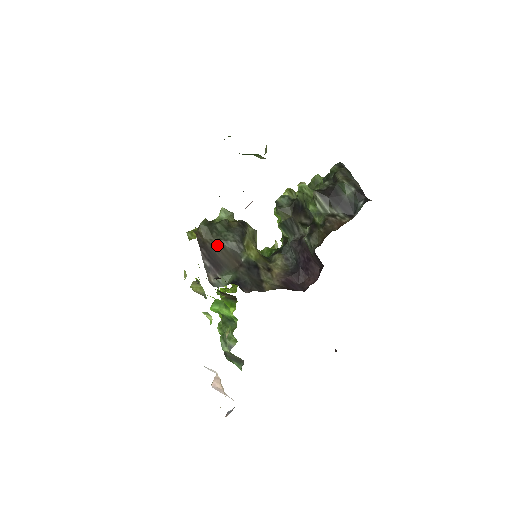
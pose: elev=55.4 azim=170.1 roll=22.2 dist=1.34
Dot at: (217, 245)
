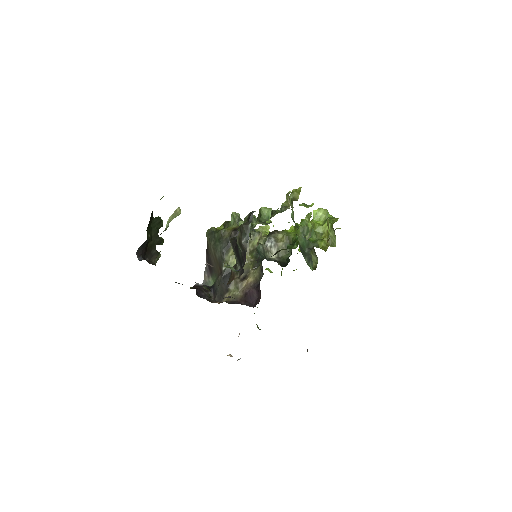
Dot at: (212, 252)
